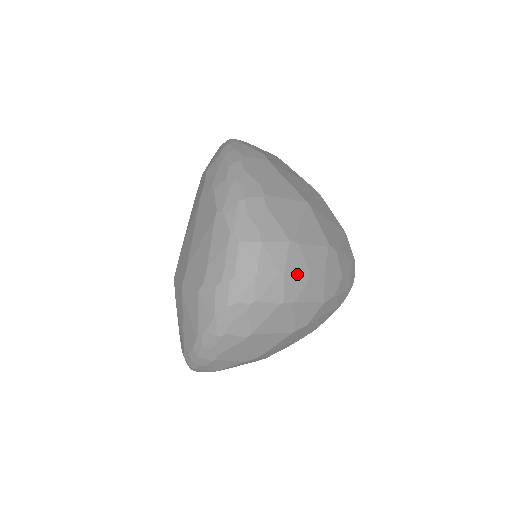
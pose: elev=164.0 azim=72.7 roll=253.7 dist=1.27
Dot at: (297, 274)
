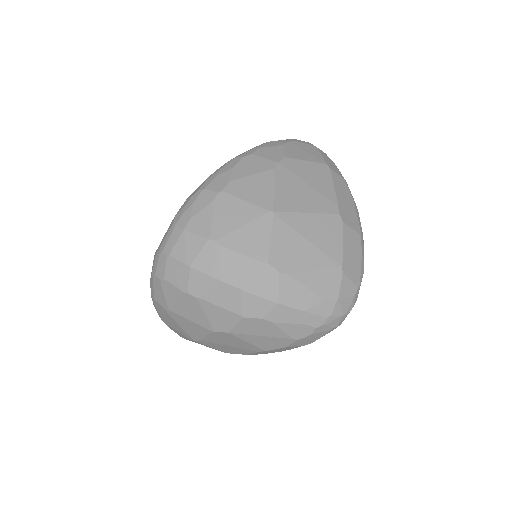
Dot at: (205, 272)
